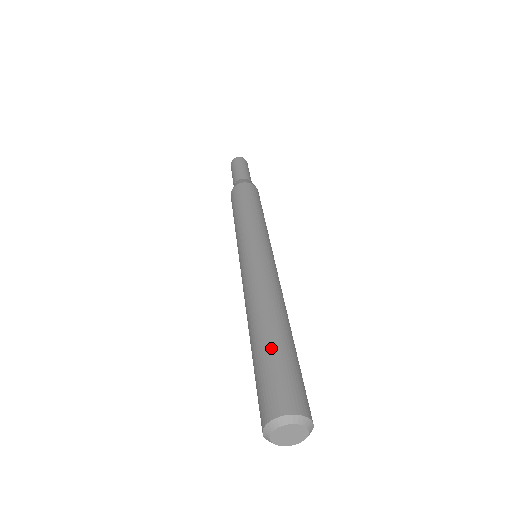
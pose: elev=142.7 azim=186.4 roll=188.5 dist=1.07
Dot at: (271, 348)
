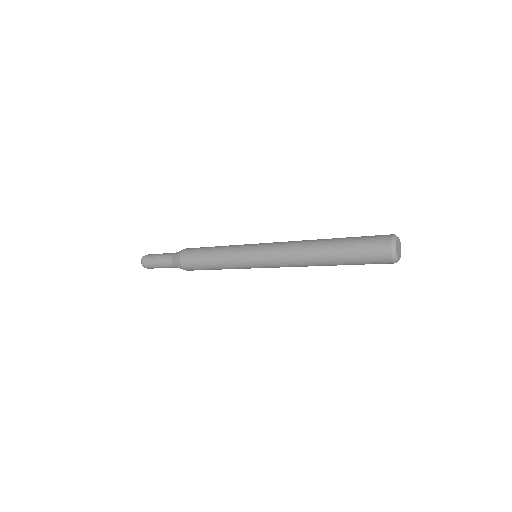
Dot at: (349, 237)
